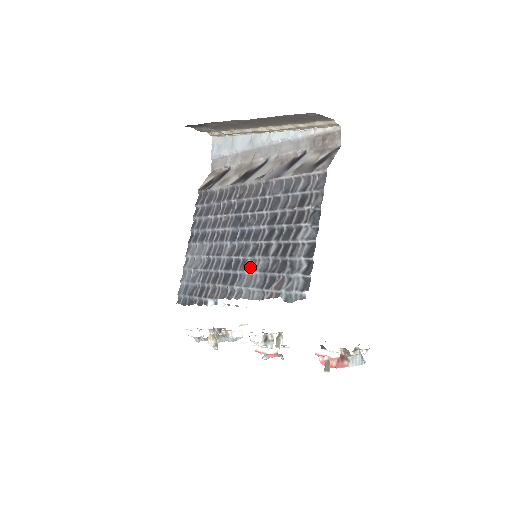
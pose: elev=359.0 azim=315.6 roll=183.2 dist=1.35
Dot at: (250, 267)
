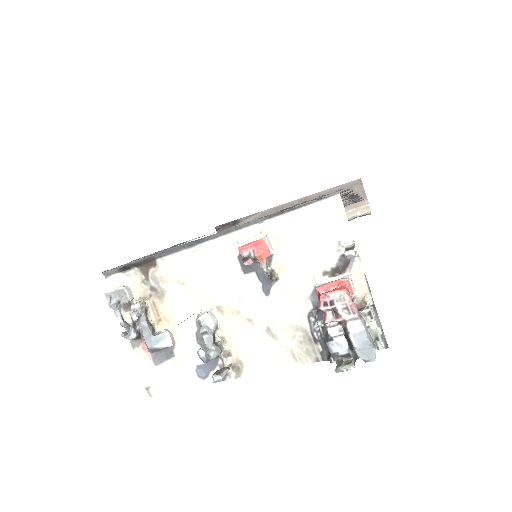
Dot at: occluded
